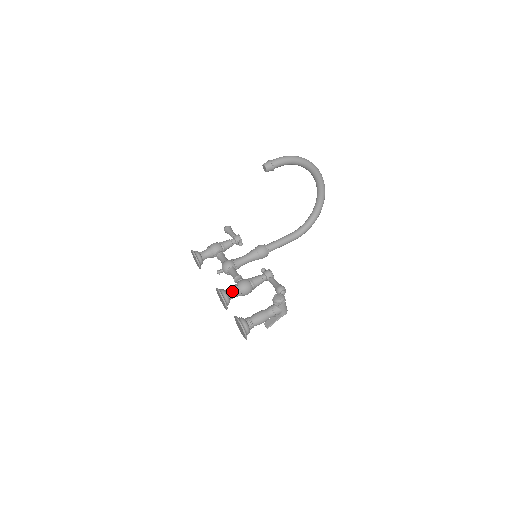
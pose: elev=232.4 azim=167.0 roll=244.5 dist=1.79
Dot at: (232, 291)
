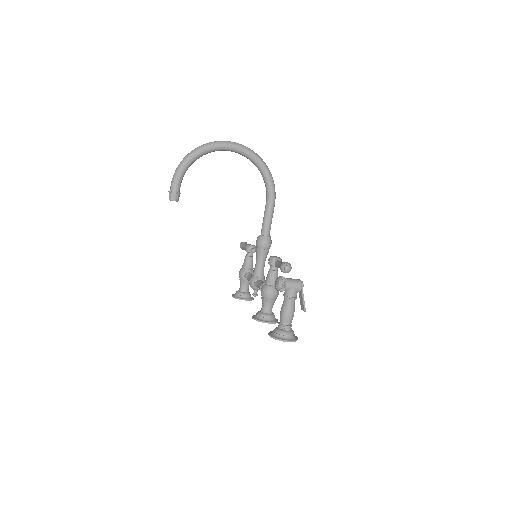
Dot at: (263, 306)
